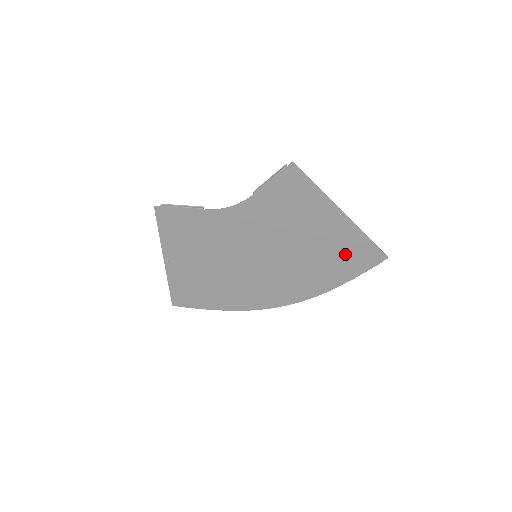
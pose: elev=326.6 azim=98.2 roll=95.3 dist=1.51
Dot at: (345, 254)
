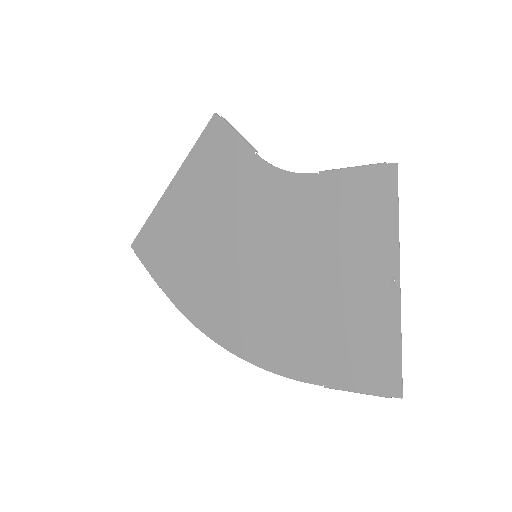
Dot at: (353, 342)
